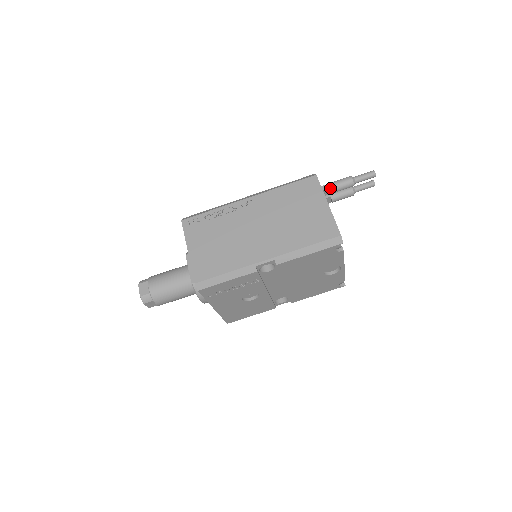
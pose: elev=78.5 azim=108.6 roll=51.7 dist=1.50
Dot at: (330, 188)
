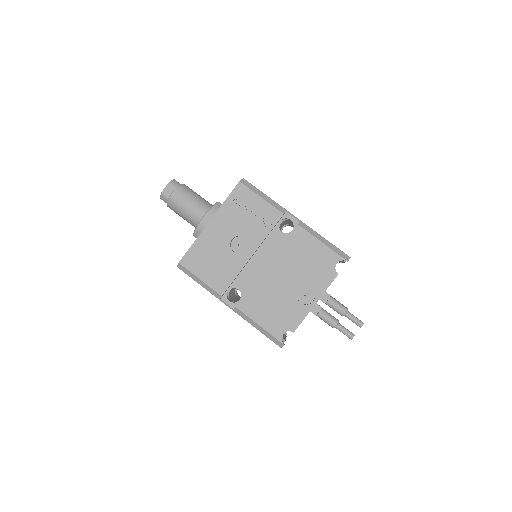
Dot at: (331, 296)
